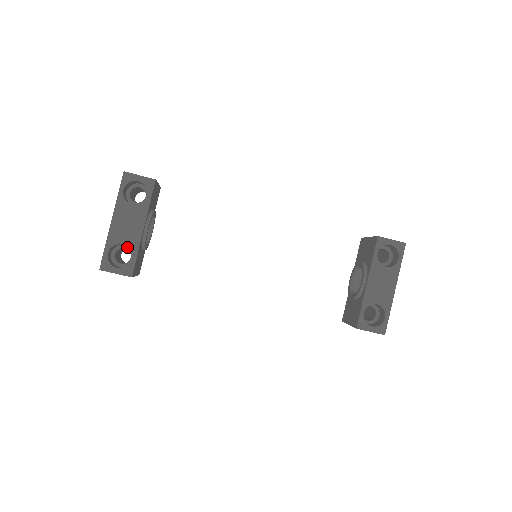
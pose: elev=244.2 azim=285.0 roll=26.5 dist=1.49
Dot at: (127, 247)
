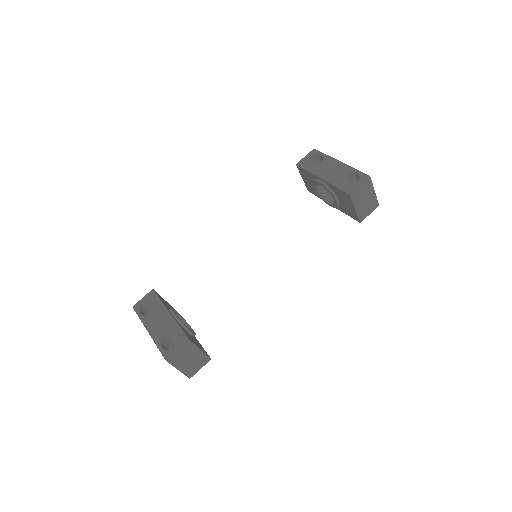
Dot at: (176, 339)
